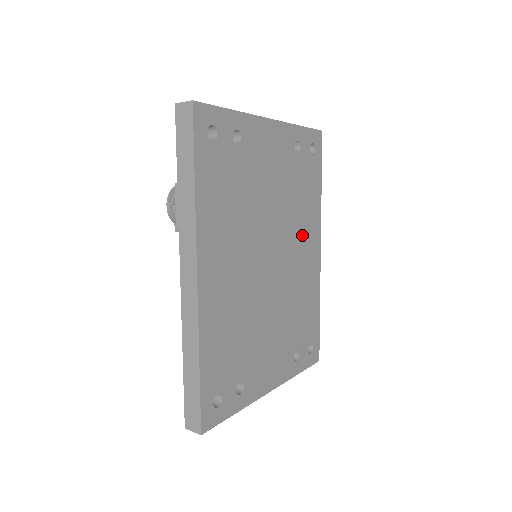
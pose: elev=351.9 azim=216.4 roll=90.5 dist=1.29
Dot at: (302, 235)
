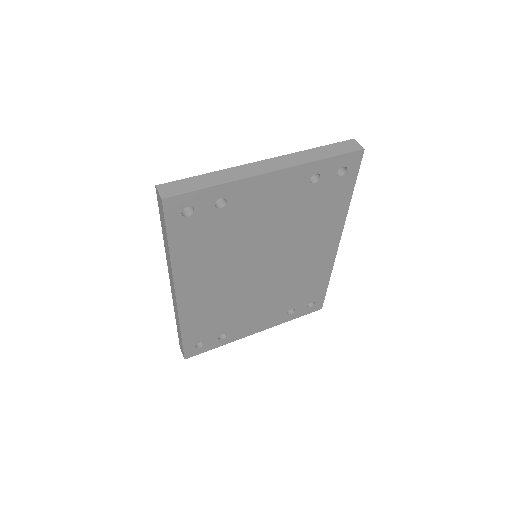
Dot at: (311, 241)
